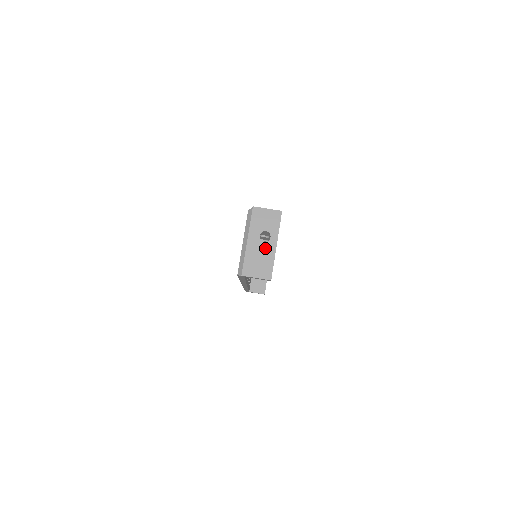
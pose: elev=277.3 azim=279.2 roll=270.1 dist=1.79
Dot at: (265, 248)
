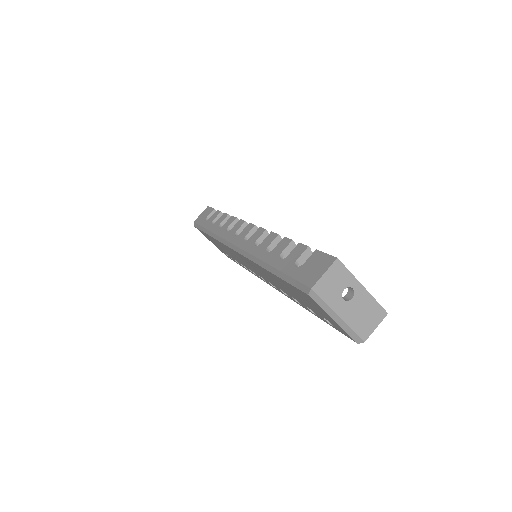
Dot at: (358, 301)
